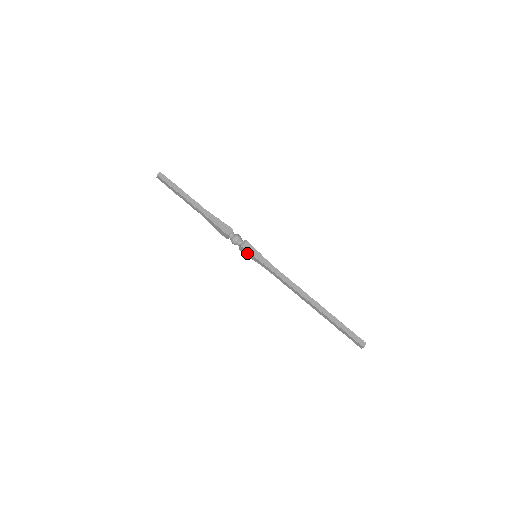
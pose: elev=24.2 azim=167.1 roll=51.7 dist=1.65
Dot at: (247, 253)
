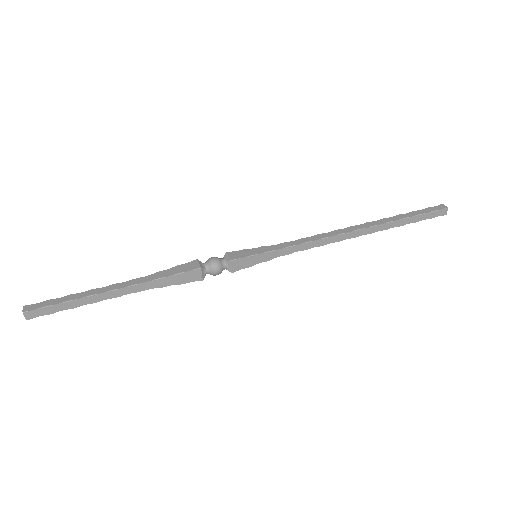
Dot at: (243, 265)
